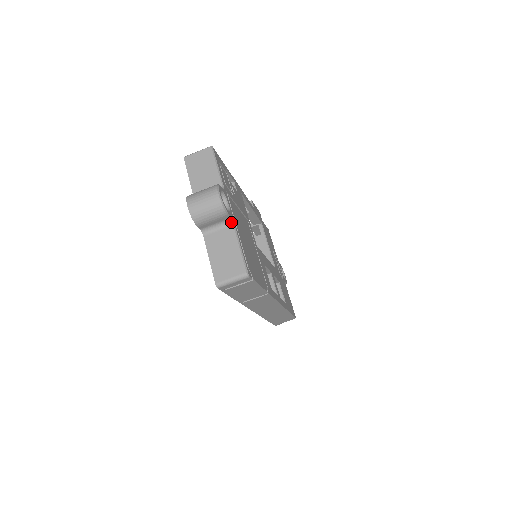
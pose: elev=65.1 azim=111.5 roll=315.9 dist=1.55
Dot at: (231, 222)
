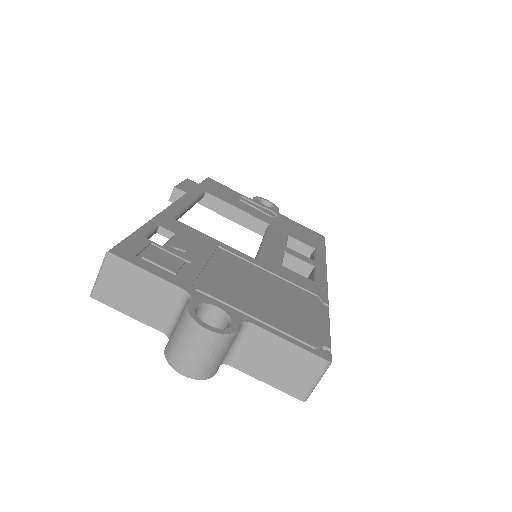
Dot at: (245, 326)
